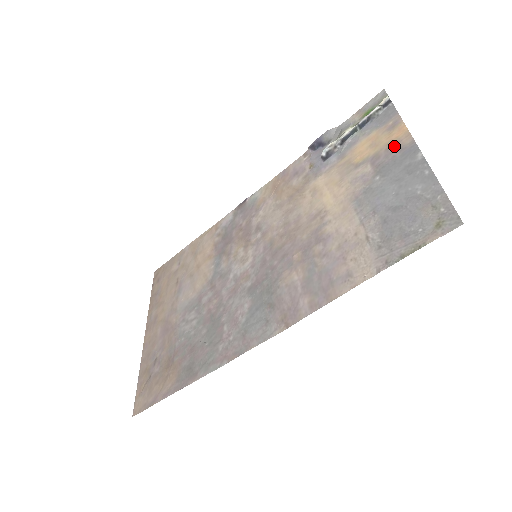
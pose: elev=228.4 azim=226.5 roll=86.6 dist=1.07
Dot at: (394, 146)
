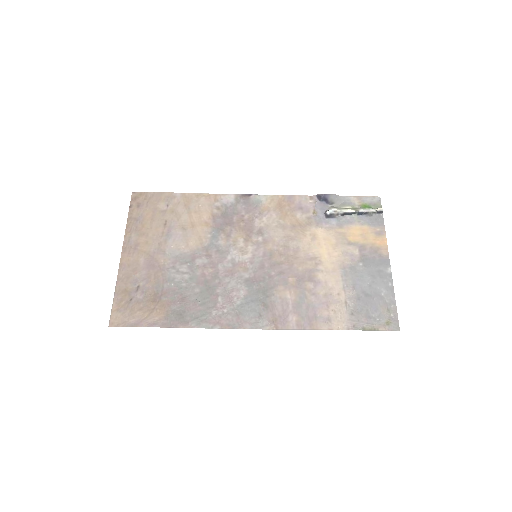
Dot at: (376, 249)
